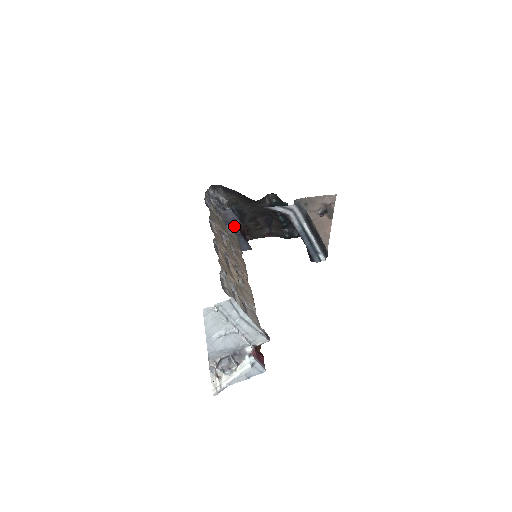
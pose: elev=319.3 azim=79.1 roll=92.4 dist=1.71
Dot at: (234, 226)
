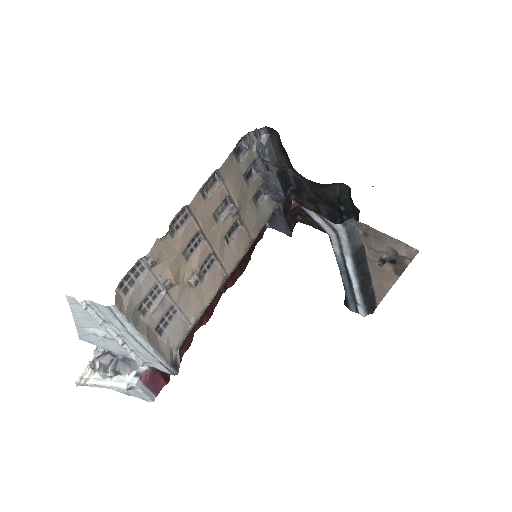
Dot at: (275, 196)
